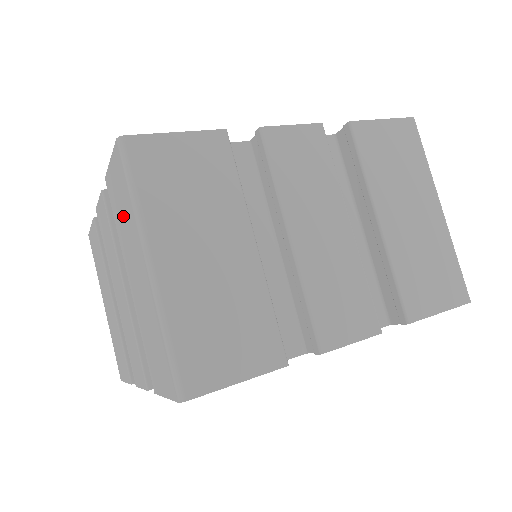
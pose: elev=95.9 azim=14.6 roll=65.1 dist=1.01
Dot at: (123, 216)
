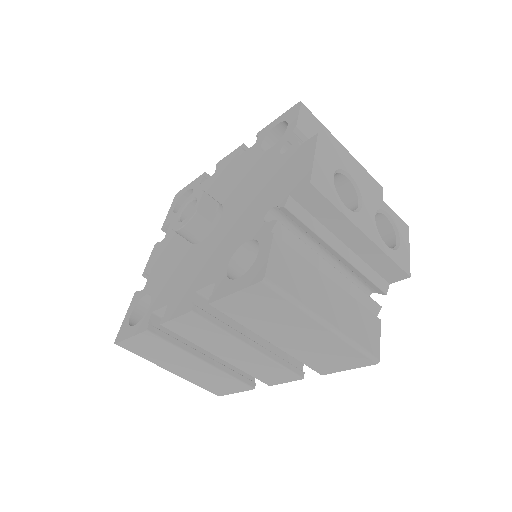
Dot at: occluded
